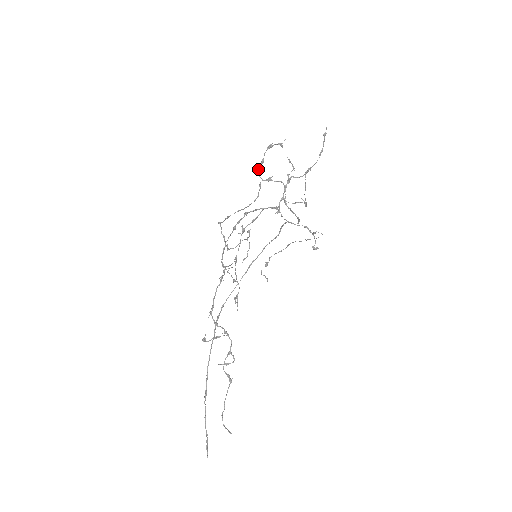
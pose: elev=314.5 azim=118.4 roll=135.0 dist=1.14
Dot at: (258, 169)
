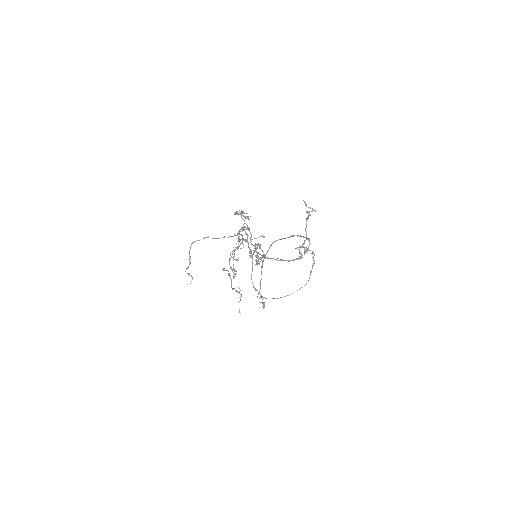
Dot at: (241, 213)
